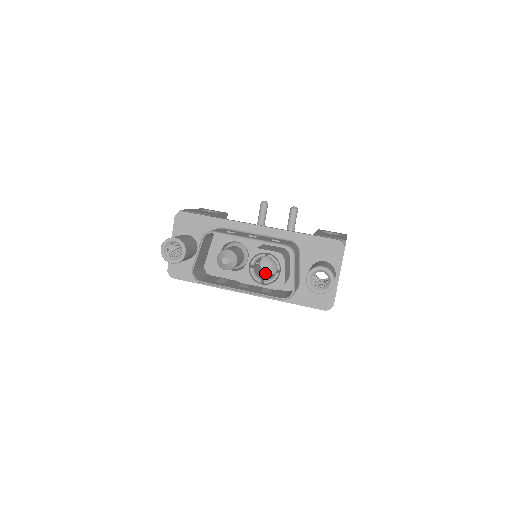
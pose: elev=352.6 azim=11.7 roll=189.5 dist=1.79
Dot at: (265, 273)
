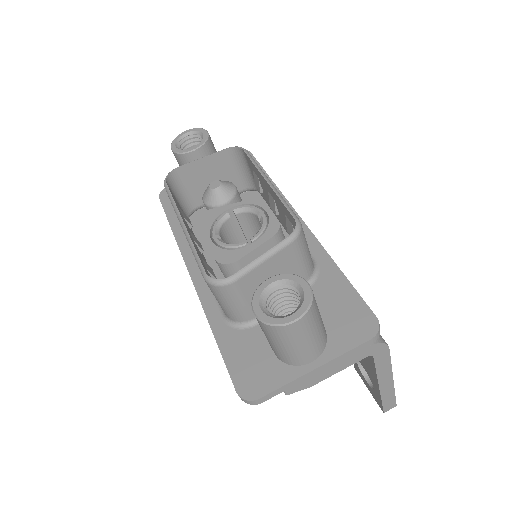
Dot at: occluded
